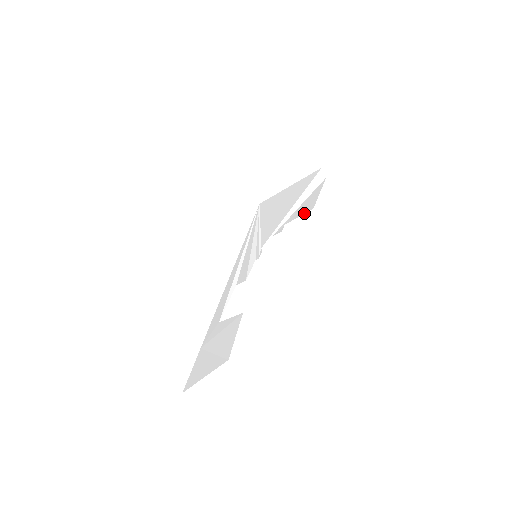
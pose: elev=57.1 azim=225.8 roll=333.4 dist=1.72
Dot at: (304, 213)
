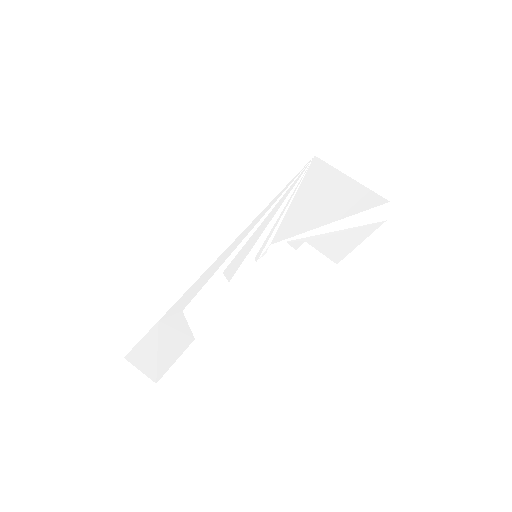
Dot at: (327, 256)
